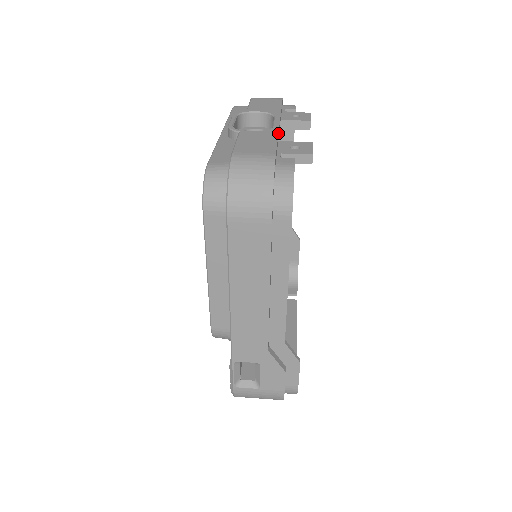
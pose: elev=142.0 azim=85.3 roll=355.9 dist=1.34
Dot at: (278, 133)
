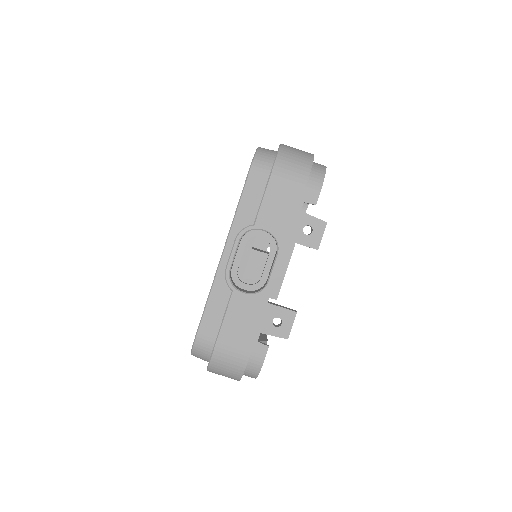
Dot at: (267, 304)
